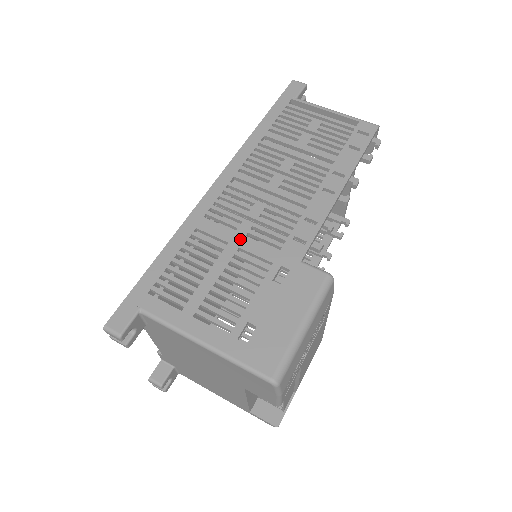
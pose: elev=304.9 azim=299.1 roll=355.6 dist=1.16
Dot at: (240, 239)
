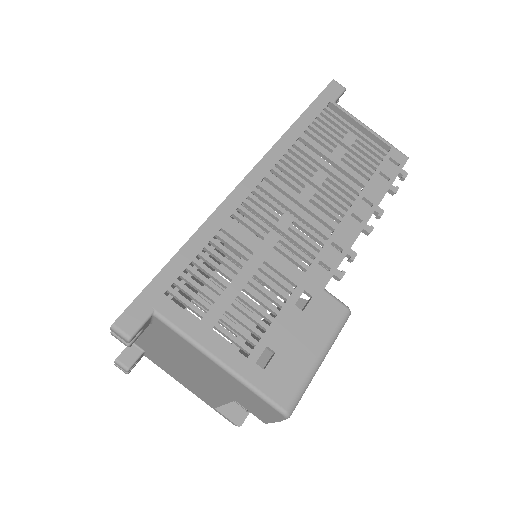
Dot at: (266, 251)
